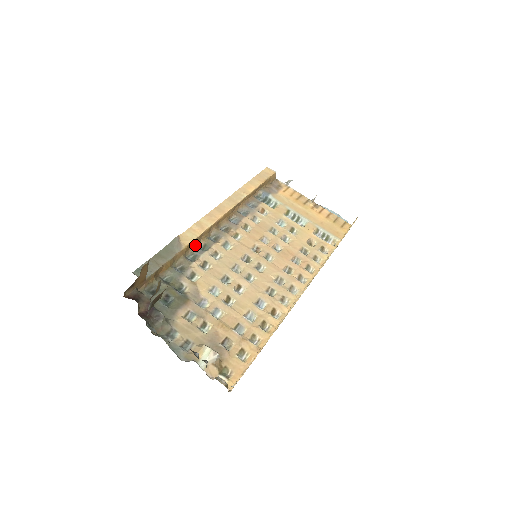
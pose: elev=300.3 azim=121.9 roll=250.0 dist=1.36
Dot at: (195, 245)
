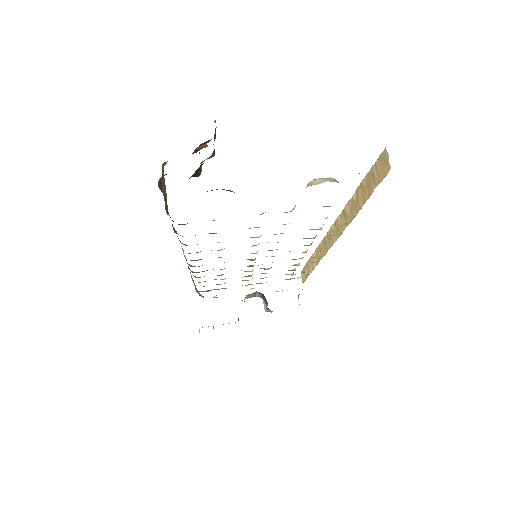
Dot at: occluded
